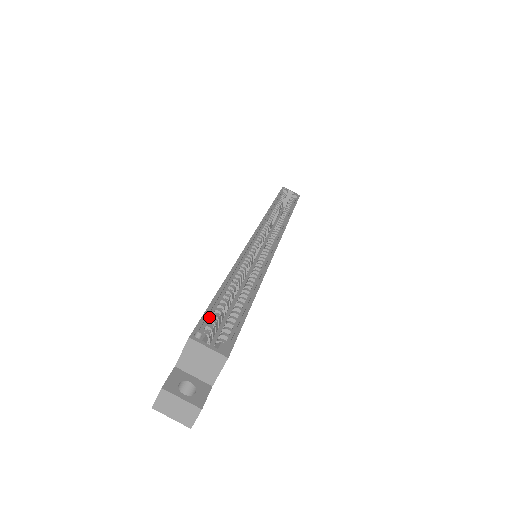
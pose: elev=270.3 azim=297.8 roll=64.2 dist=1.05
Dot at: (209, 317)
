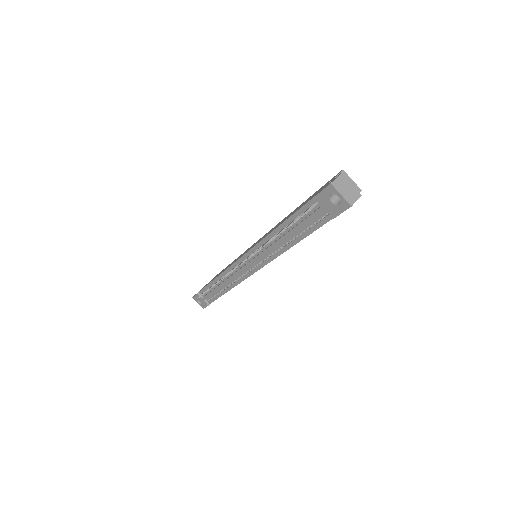
Dot at: occluded
